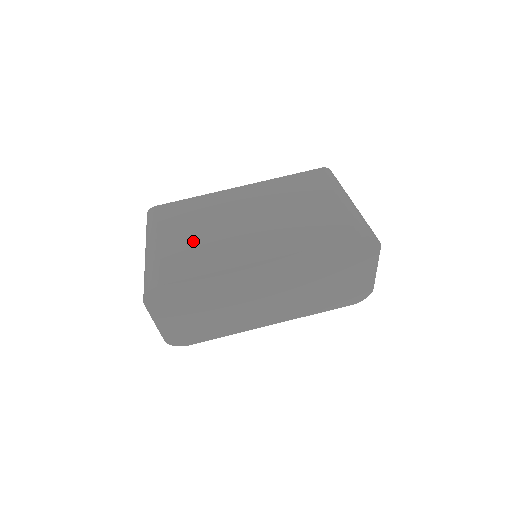
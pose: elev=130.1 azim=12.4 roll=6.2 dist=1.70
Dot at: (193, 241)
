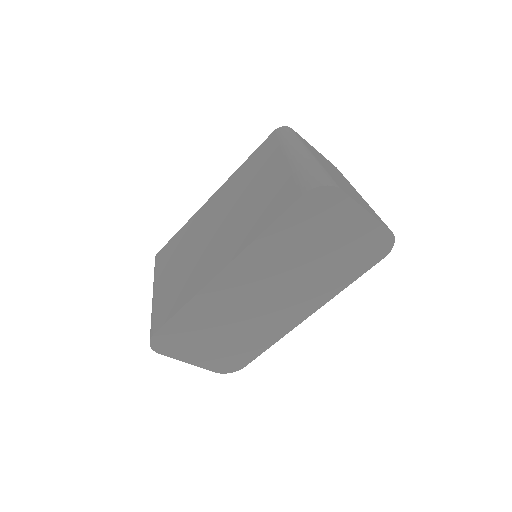
Dot at: (176, 276)
